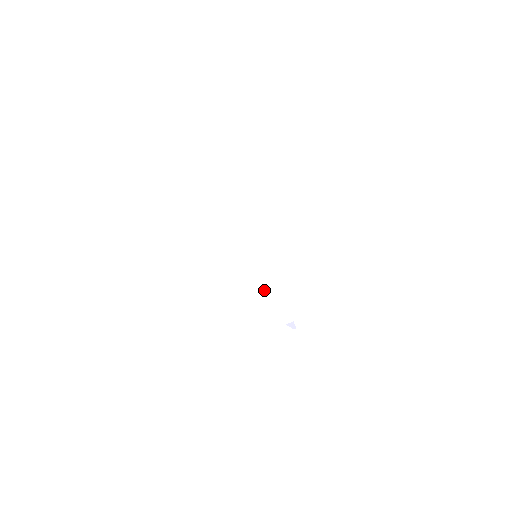
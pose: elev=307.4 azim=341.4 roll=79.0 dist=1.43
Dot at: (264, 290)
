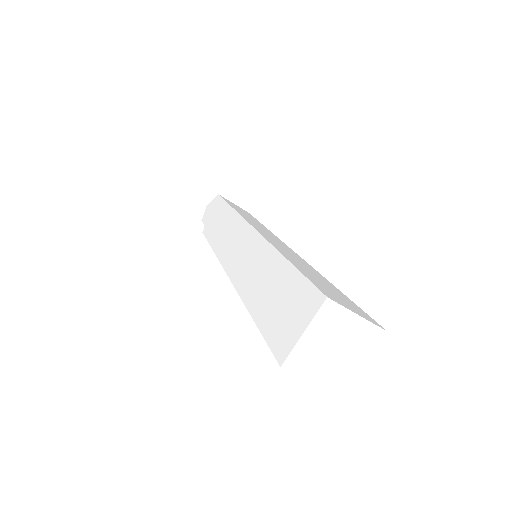
Dot at: occluded
